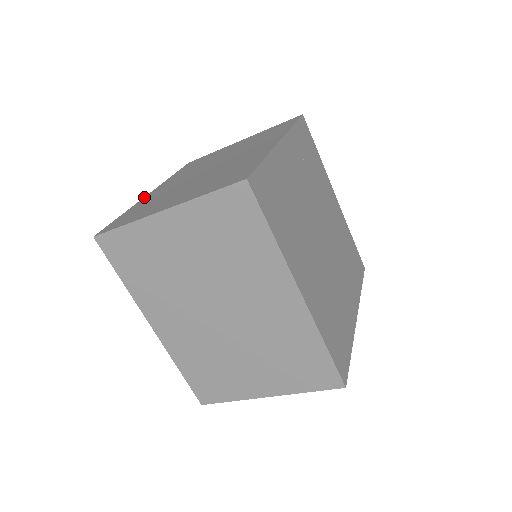
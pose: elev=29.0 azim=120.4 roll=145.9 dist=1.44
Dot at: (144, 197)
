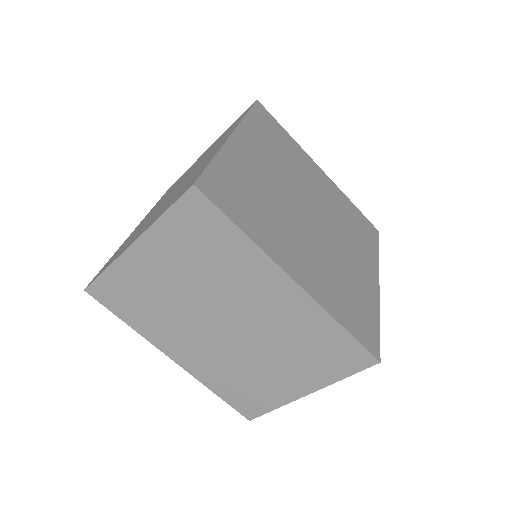
Dot at: occluded
